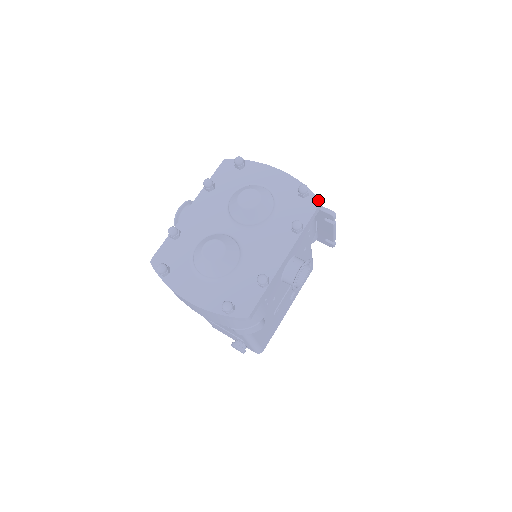
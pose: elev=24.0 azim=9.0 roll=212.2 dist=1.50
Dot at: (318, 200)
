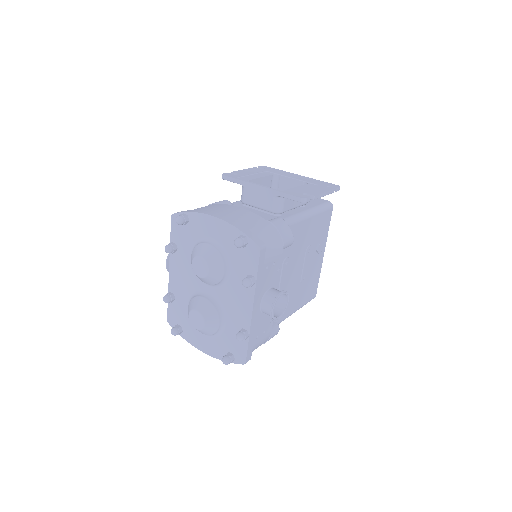
Dot at: (257, 247)
